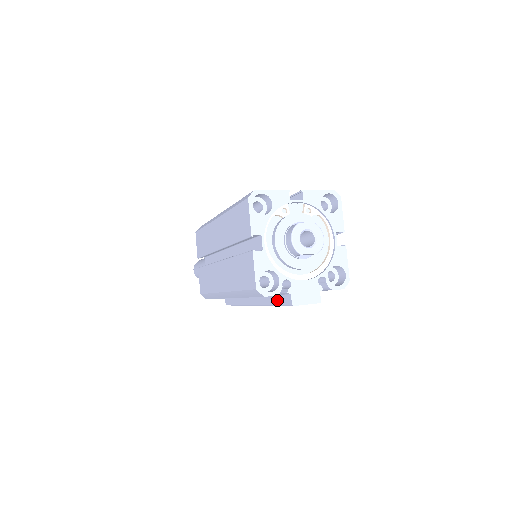
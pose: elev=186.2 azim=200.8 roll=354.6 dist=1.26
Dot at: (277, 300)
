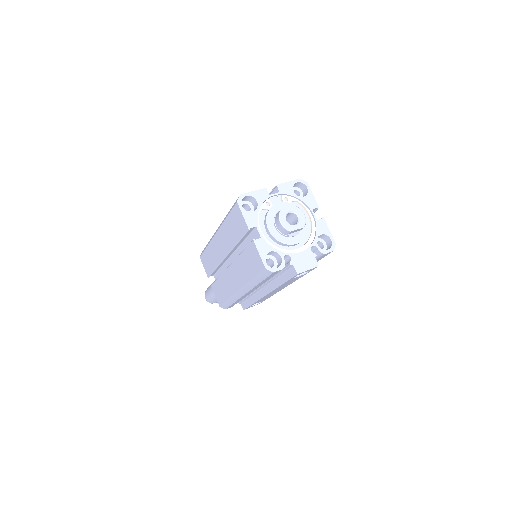
Dot at: (284, 277)
